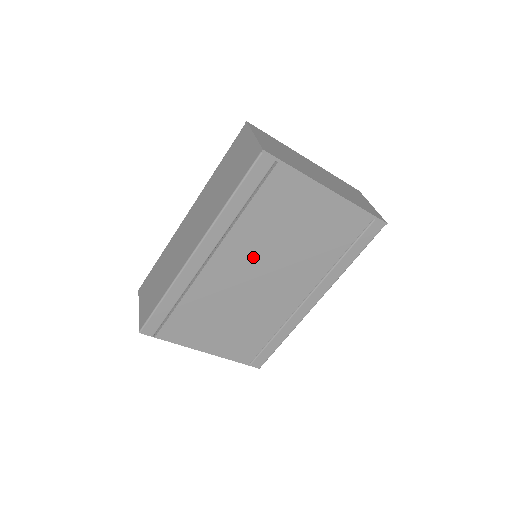
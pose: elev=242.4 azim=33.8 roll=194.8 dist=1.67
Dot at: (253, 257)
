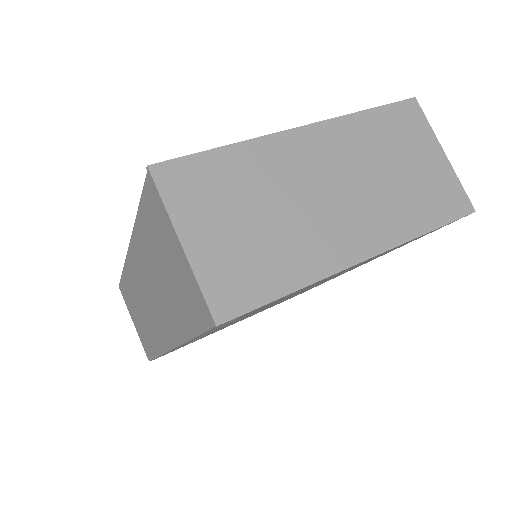
Dot at: (255, 312)
